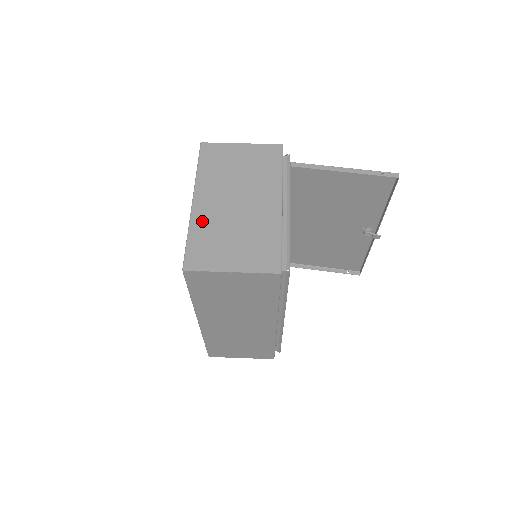
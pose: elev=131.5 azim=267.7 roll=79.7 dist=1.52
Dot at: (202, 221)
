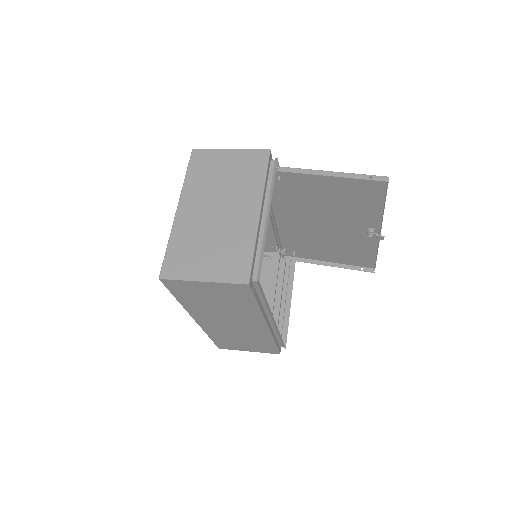
Dot at: (182, 230)
